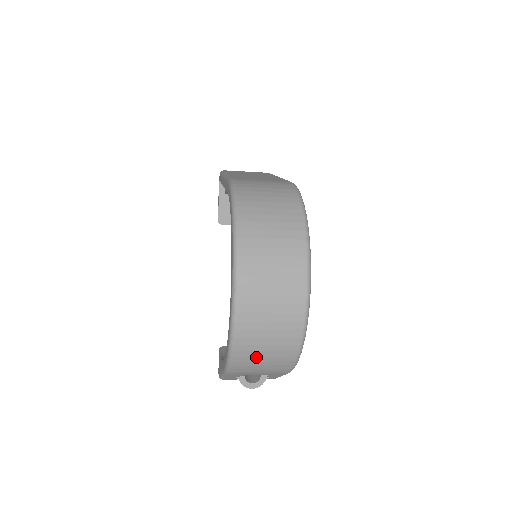
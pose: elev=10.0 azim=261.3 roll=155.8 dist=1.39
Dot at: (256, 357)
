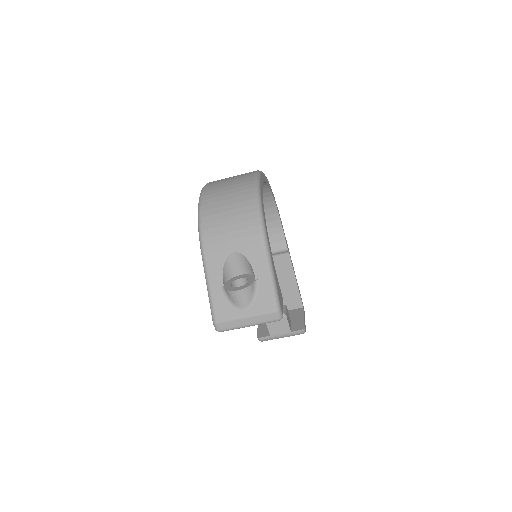
Dot at: (220, 208)
